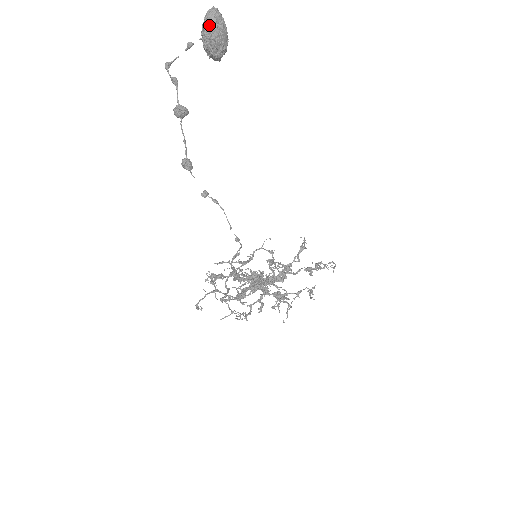
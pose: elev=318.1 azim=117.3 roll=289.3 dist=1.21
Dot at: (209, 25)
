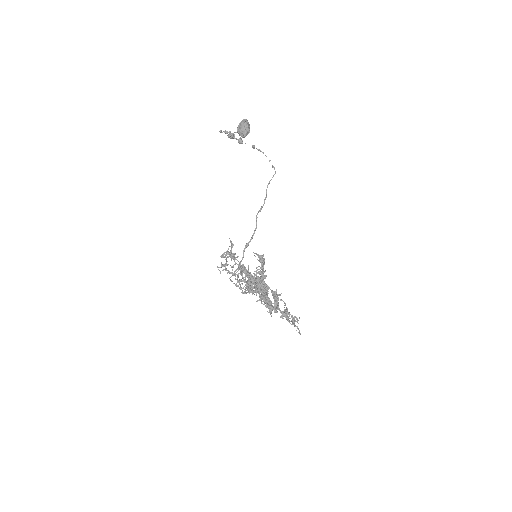
Dot at: (245, 120)
